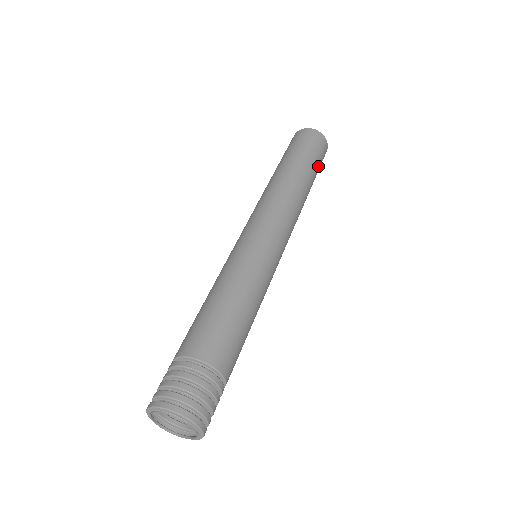
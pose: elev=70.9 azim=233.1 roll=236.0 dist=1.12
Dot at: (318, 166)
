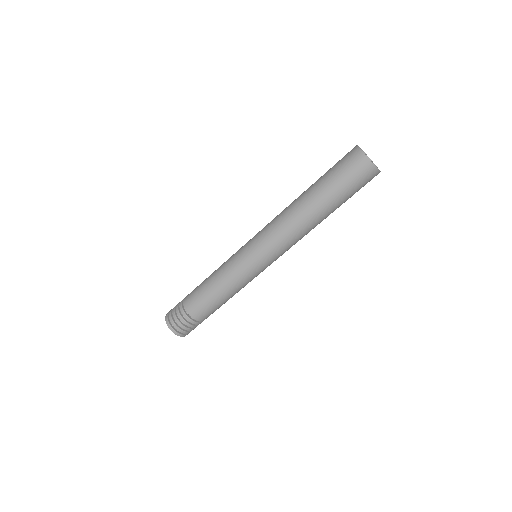
Dot at: occluded
